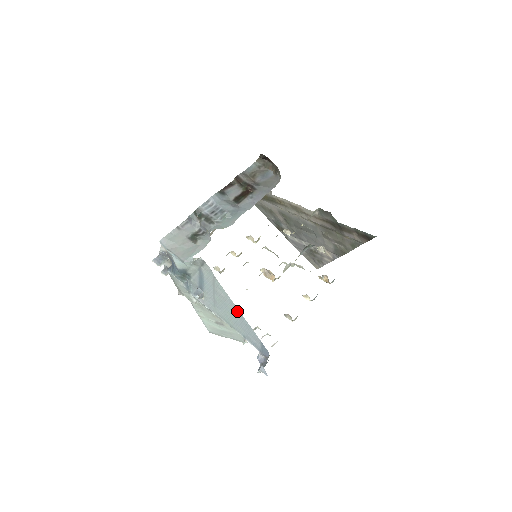
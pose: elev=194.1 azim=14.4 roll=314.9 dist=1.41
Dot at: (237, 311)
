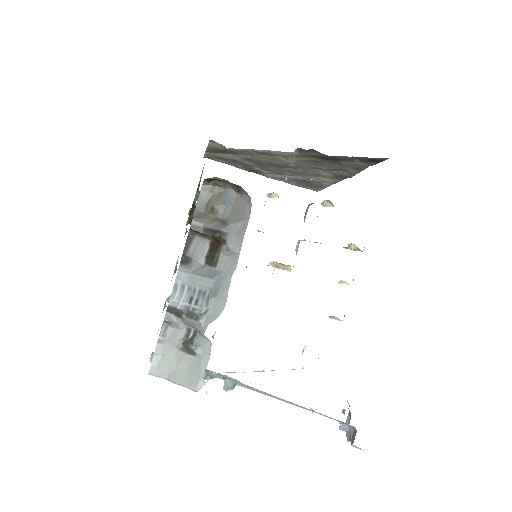
Dot at: occluded
